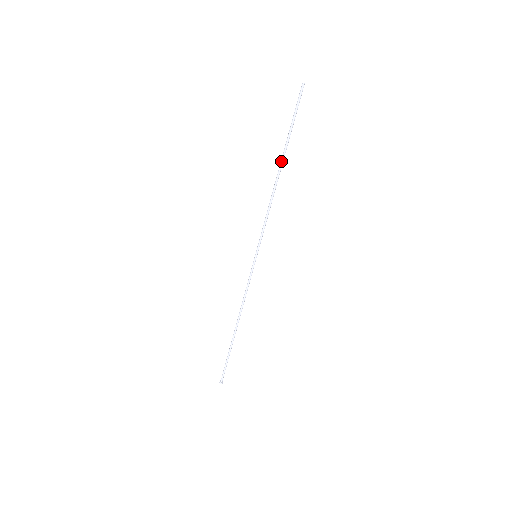
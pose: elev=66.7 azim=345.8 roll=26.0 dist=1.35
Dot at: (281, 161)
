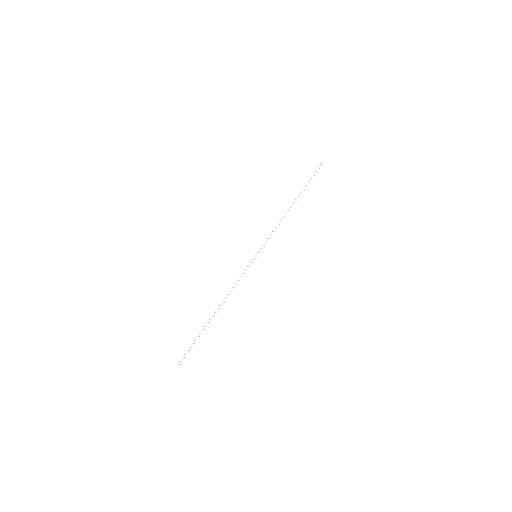
Dot at: (296, 199)
